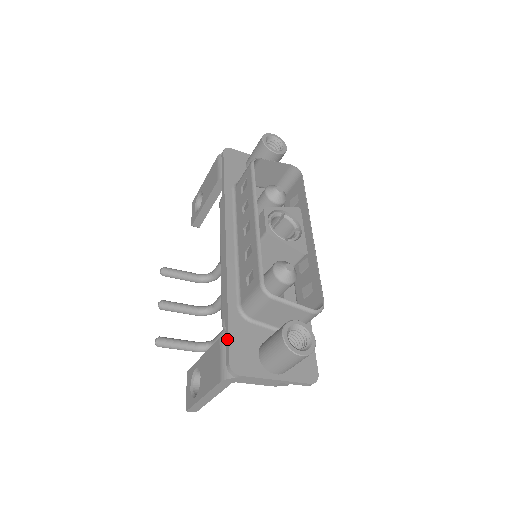
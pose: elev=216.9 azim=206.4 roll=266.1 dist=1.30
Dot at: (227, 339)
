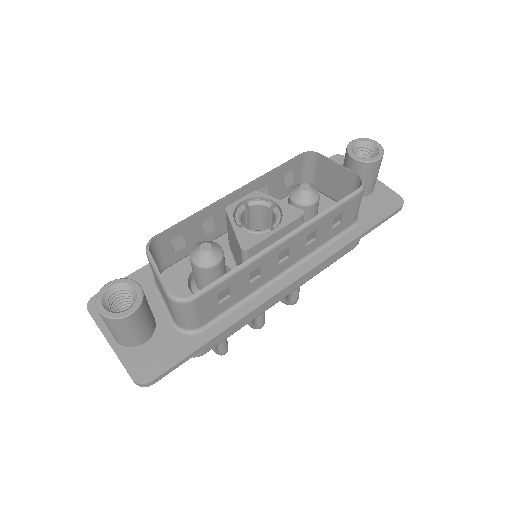
Dot at: occluded
